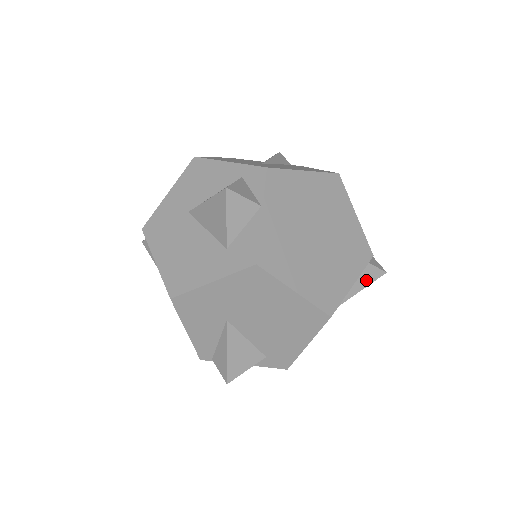
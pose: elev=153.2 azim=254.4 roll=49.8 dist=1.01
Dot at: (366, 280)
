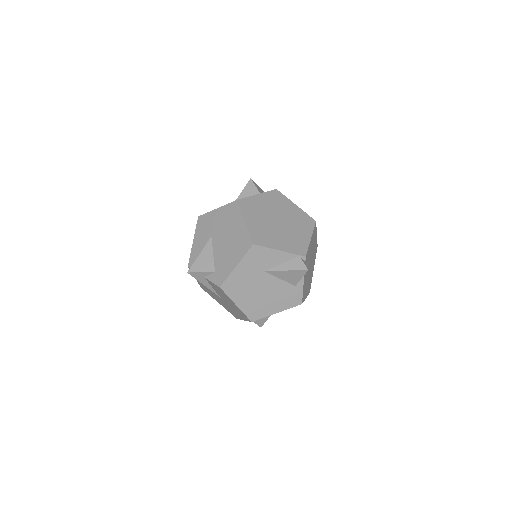
Dot at: (293, 266)
